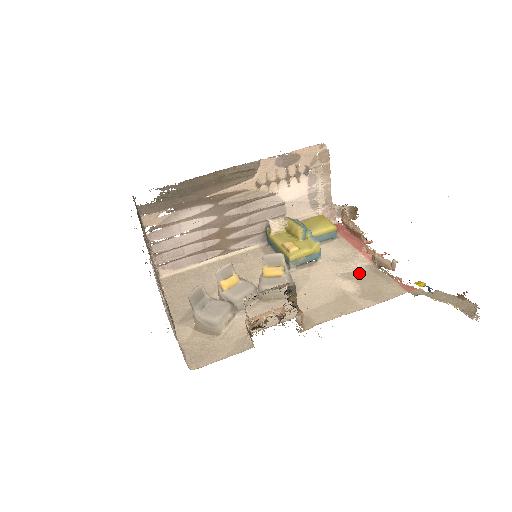
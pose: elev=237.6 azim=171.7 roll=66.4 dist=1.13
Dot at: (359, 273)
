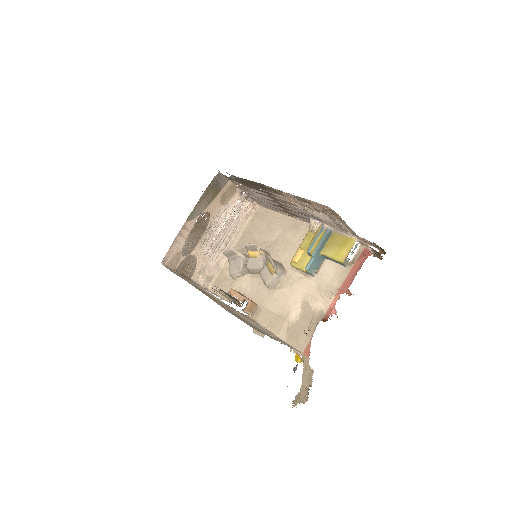
Dot at: (310, 311)
